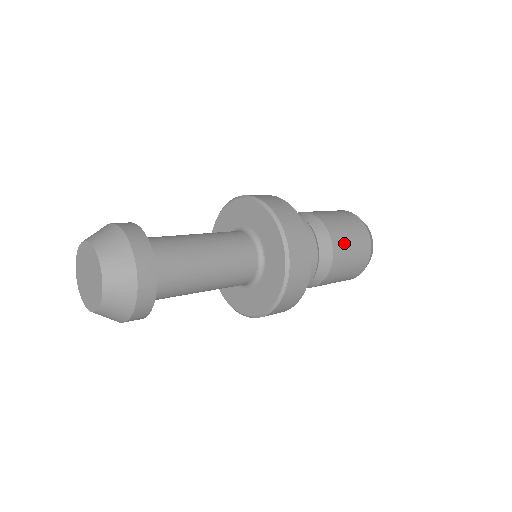
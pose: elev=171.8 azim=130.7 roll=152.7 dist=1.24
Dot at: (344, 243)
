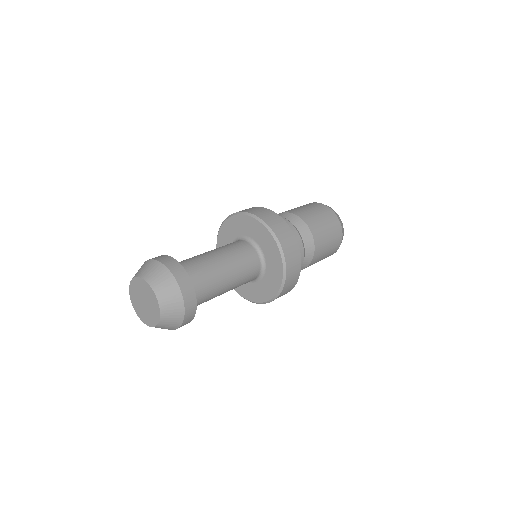
Dot at: (315, 221)
